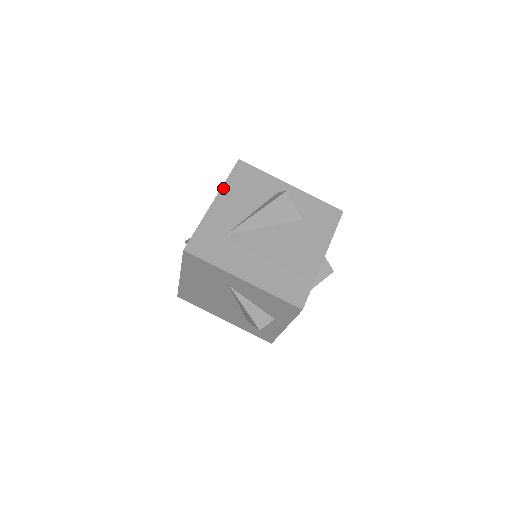
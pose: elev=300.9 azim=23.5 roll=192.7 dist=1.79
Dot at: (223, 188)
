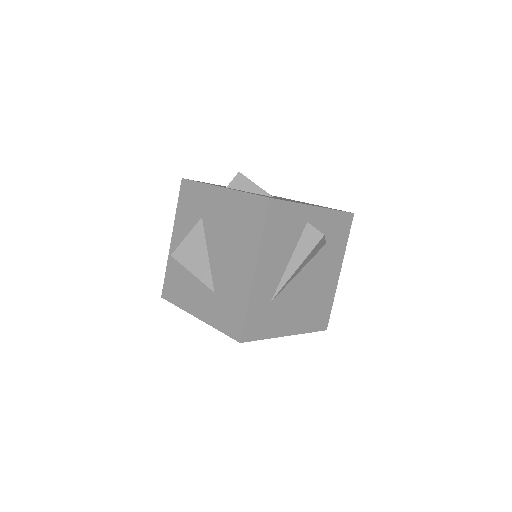
Dot at: (261, 249)
